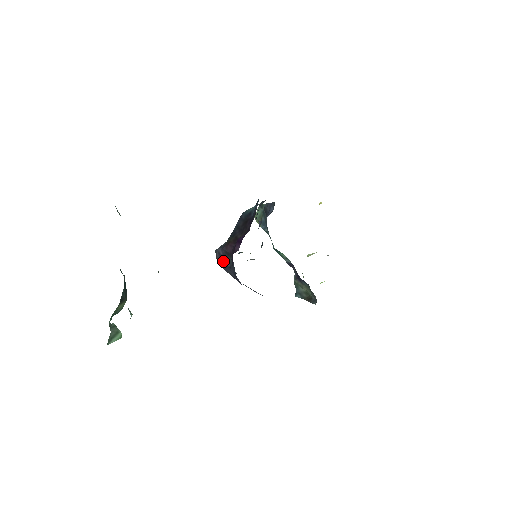
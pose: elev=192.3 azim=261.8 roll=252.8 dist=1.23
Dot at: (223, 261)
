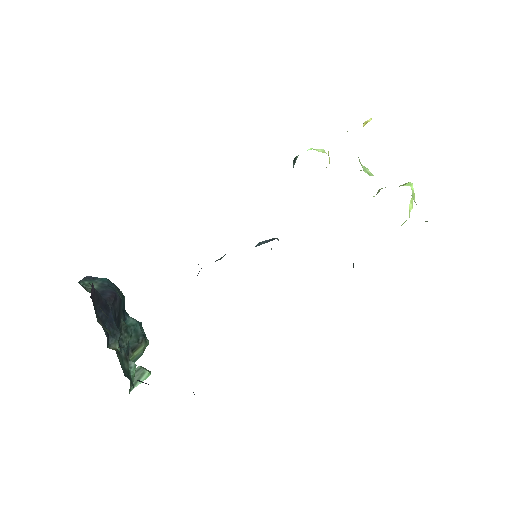
Dot at: occluded
